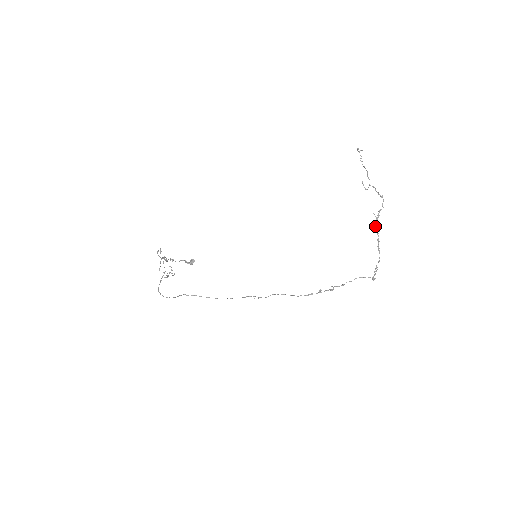
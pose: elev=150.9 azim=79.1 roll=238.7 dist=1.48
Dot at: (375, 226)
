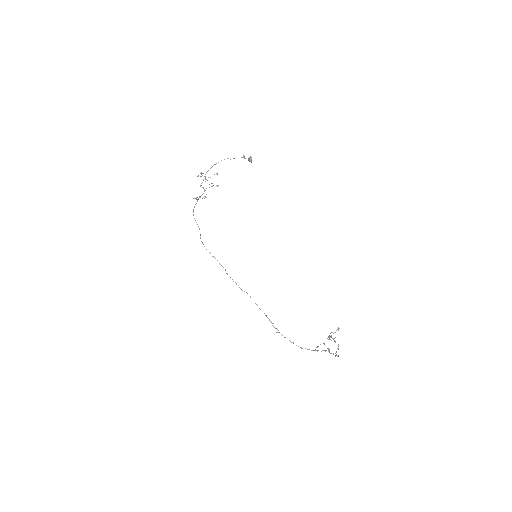
Dot at: occluded
